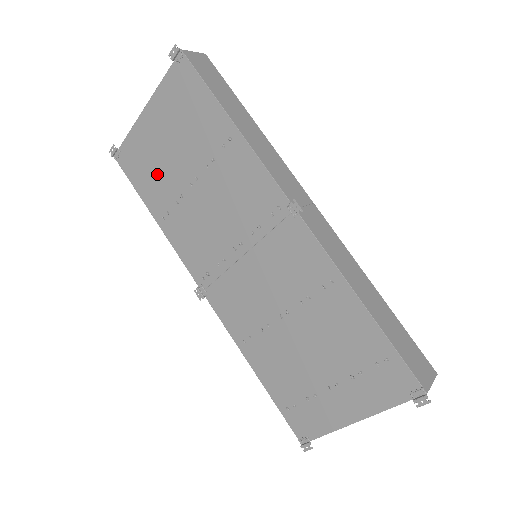
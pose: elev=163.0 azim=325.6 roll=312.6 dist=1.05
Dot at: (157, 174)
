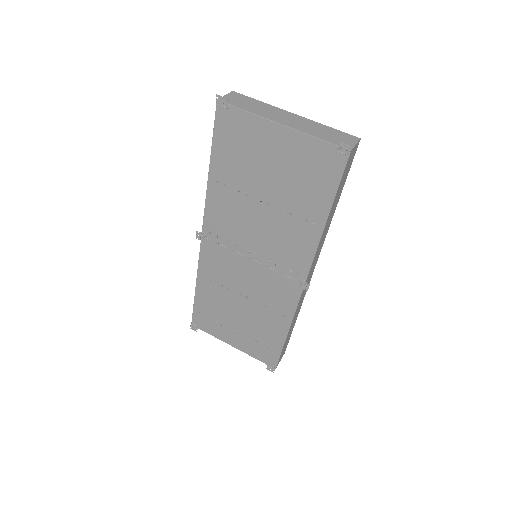
Dot at: (242, 162)
